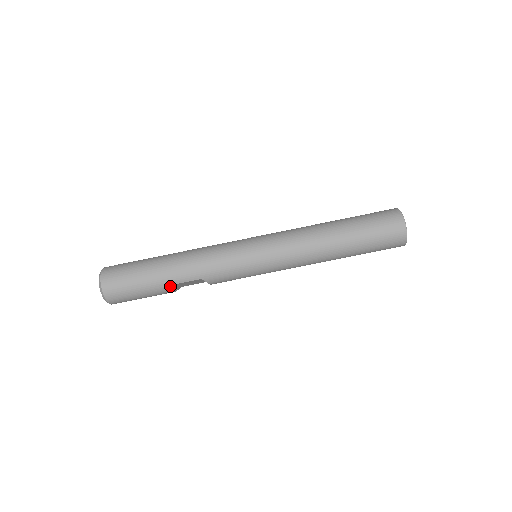
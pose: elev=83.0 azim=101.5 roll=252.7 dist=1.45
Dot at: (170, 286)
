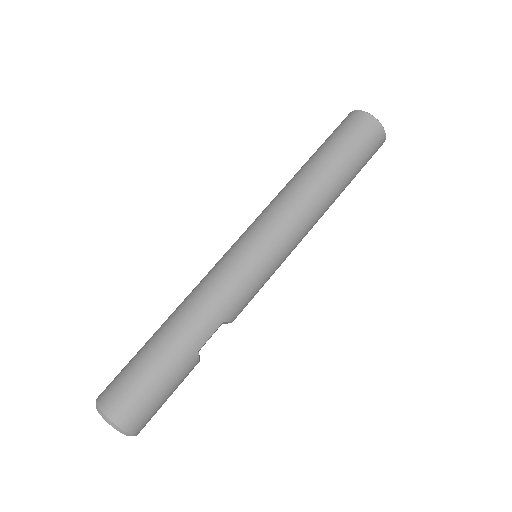
Dot at: (194, 358)
